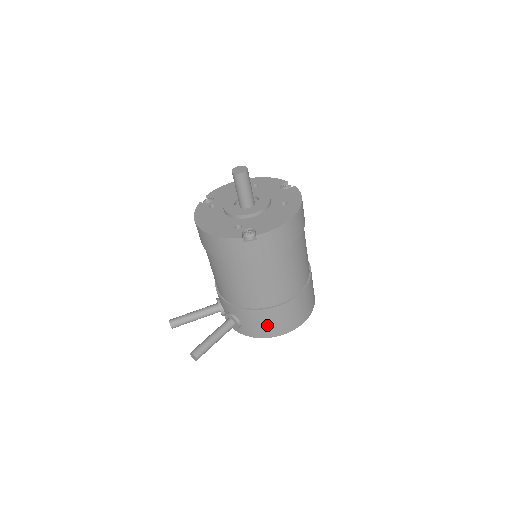
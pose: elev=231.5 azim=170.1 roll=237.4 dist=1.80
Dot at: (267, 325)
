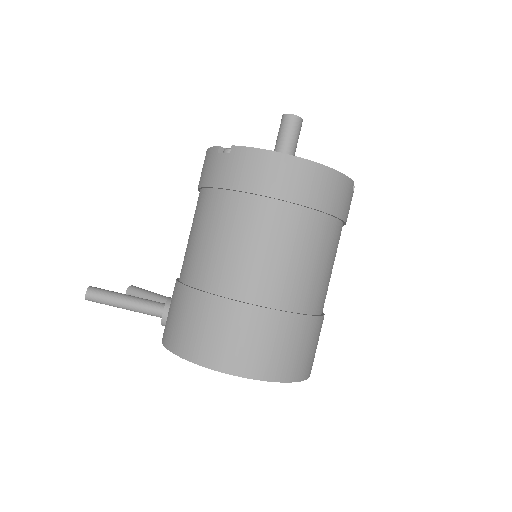
Dot at: (181, 323)
